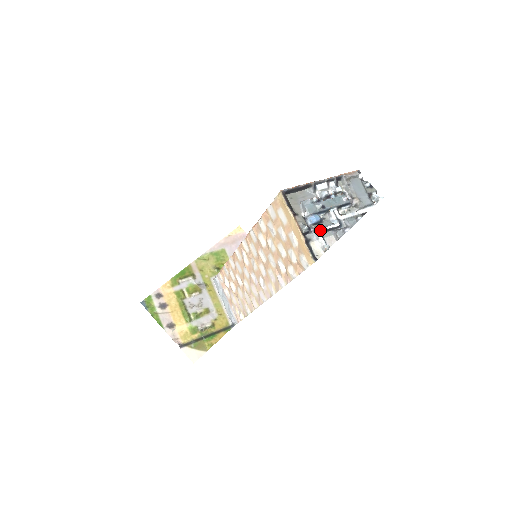
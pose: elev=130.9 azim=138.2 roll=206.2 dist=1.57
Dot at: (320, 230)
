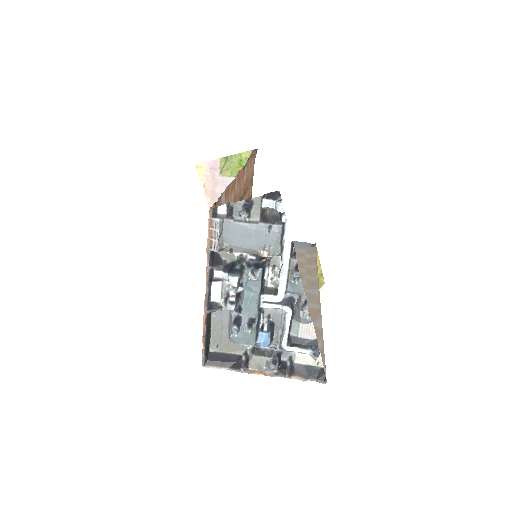
Dot at: (285, 345)
